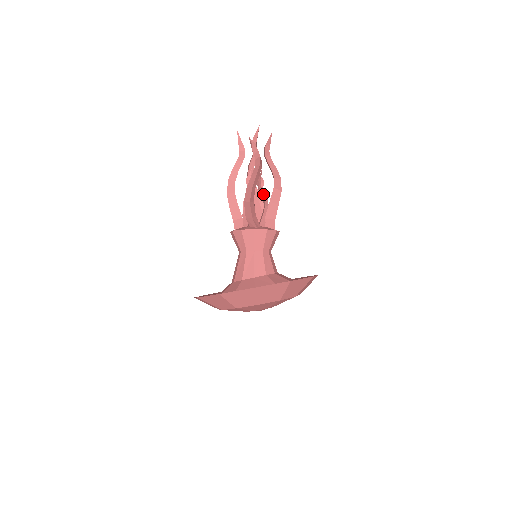
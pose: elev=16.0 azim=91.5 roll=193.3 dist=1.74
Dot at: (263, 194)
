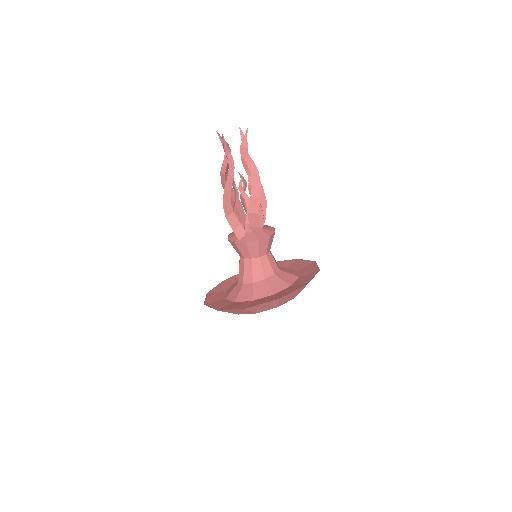
Dot at: (246, 201)
